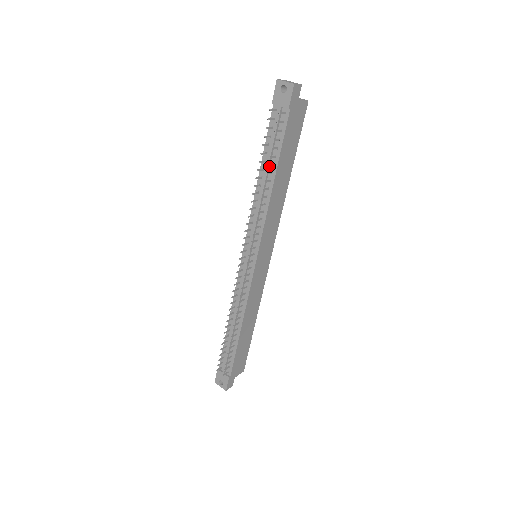
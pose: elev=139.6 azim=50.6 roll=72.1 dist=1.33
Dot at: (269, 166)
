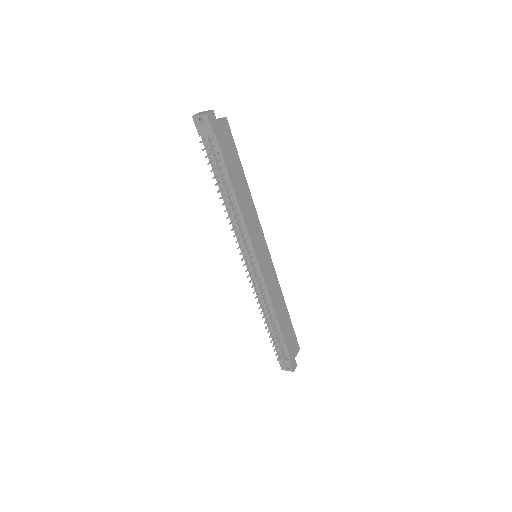
Dot at: (225, 184)
